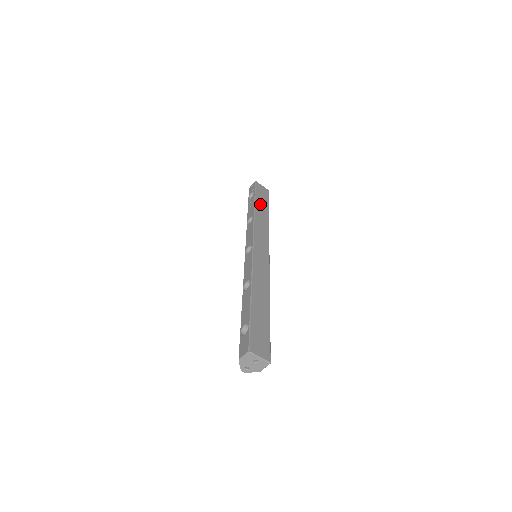
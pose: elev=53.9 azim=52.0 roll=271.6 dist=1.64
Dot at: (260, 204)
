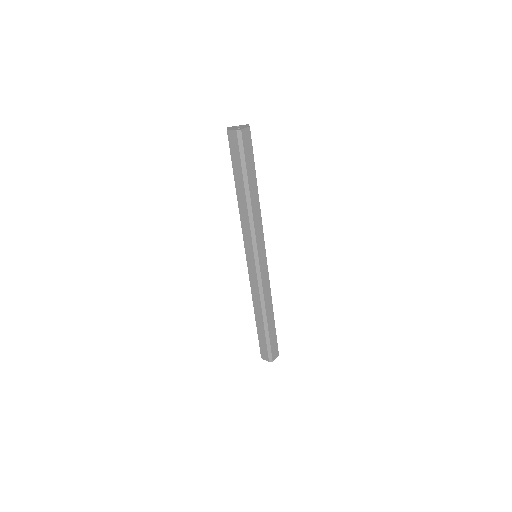
Dot at: occluded
